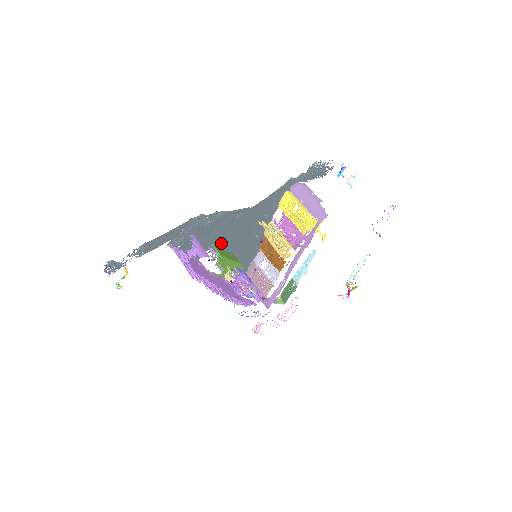
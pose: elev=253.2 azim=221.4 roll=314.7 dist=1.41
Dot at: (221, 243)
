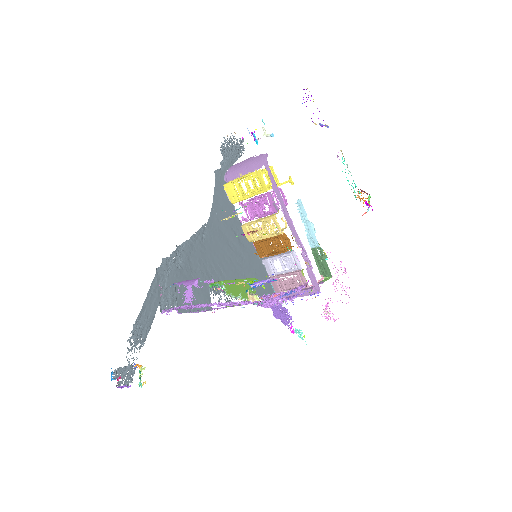
Dot at: (217, 278)
